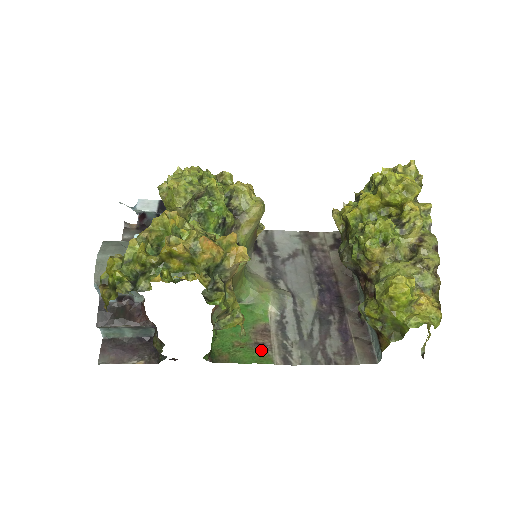
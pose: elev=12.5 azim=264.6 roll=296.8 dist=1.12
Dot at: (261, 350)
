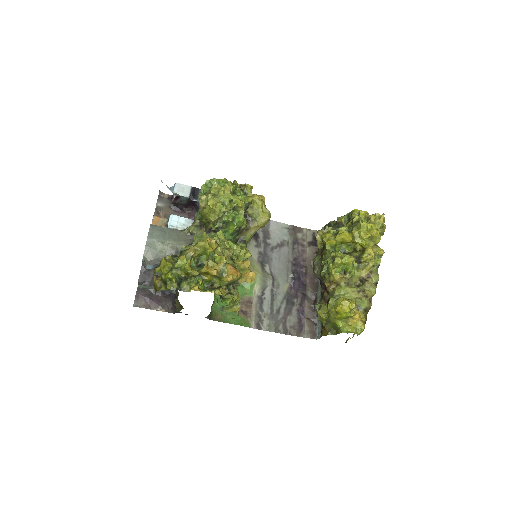
Dot at: (244, 316)
